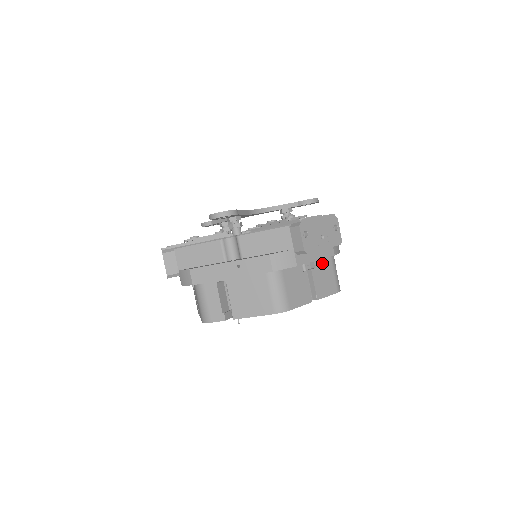
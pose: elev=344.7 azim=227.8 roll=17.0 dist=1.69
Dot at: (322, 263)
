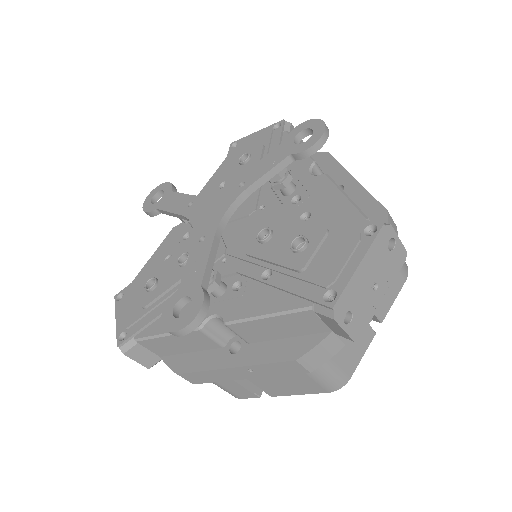
Dot at: occluded
